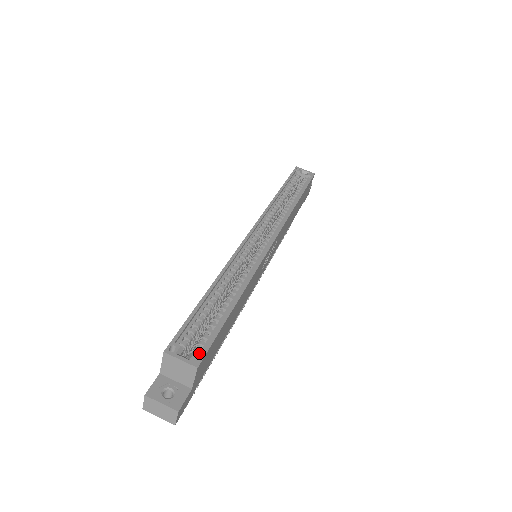
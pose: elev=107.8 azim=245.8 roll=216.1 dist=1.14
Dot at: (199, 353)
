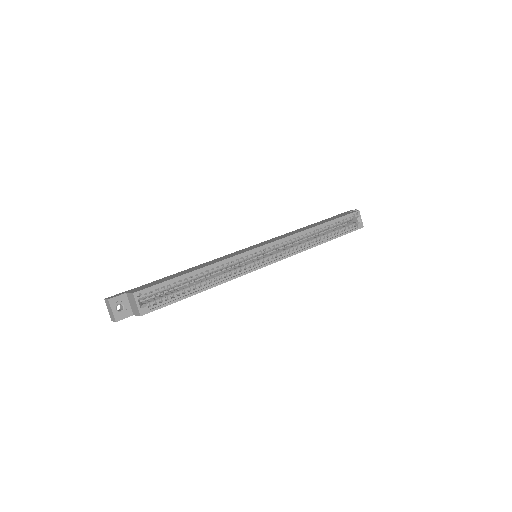
Dot at: (150, 307)
